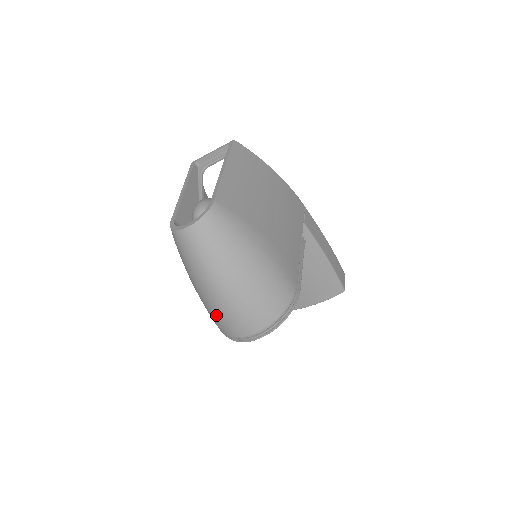
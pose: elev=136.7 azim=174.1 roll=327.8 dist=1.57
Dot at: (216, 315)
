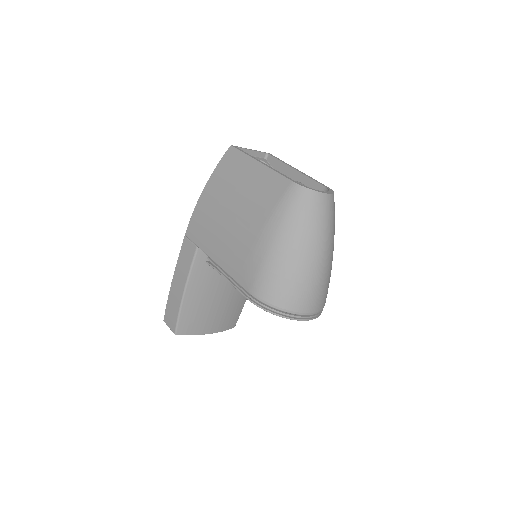
Dot at: (299, 284)
